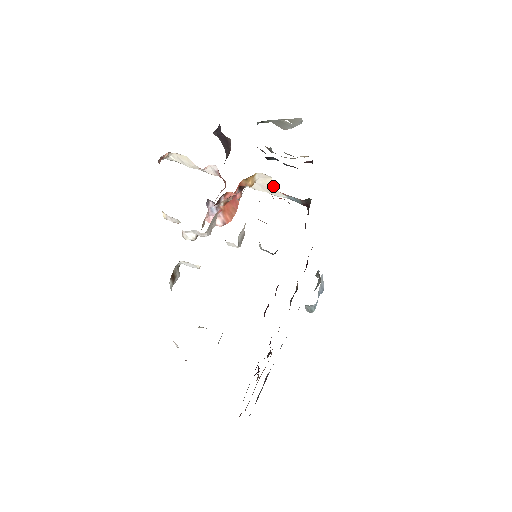
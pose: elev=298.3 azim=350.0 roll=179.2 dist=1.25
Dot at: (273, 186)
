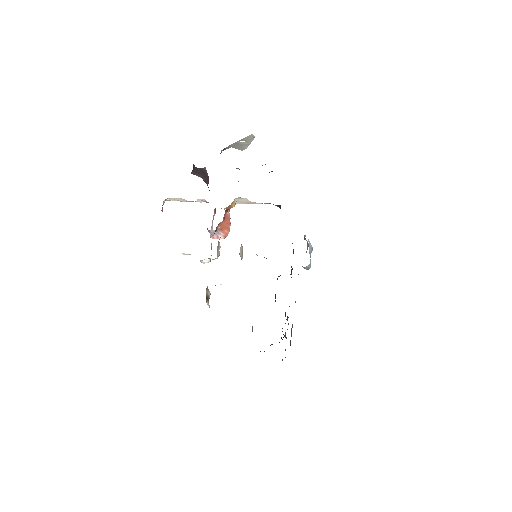
Dot at: occluded
